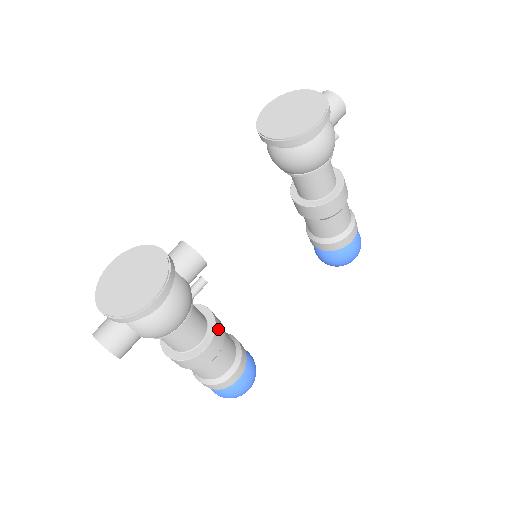
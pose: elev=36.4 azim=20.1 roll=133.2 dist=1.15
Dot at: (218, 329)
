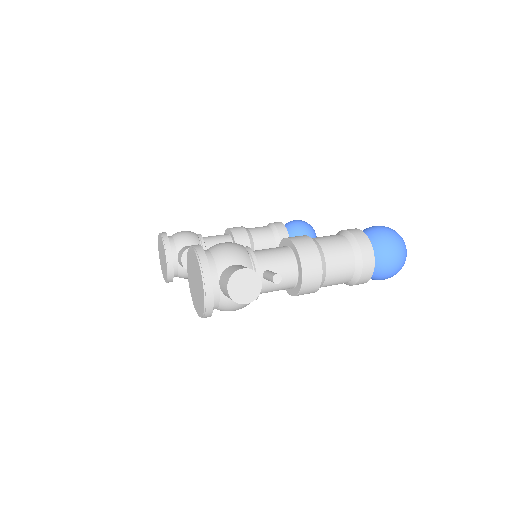
Dot at: occluded
